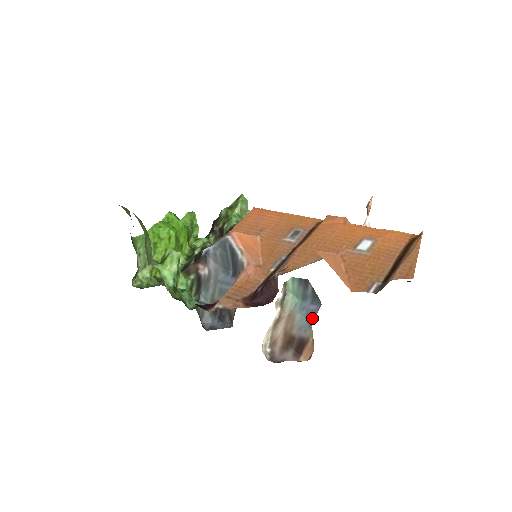
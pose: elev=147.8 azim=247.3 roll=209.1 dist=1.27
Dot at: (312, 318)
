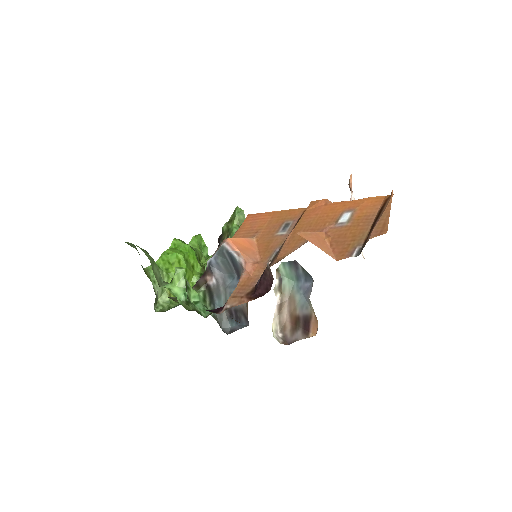
Dot at: (309, 294)
